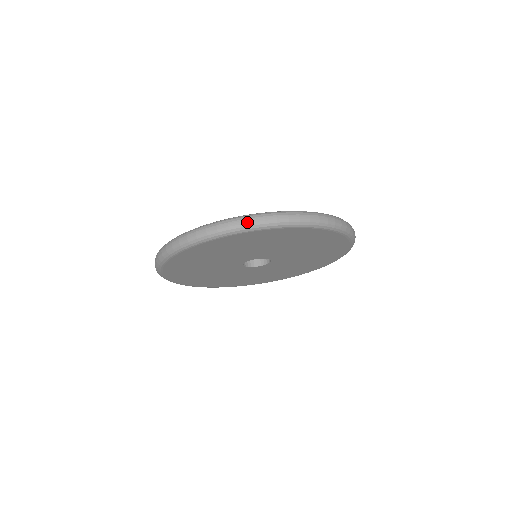
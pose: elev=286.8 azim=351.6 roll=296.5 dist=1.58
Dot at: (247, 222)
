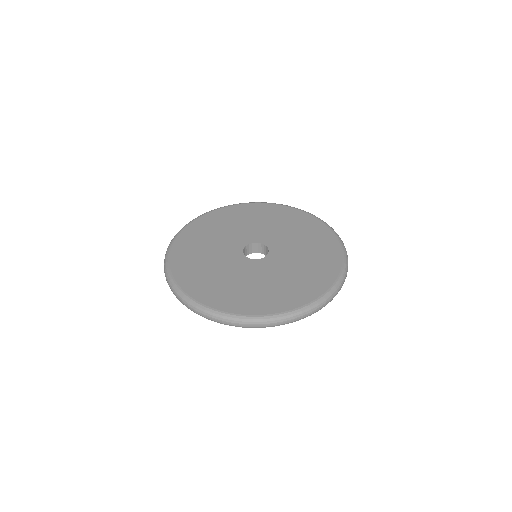
Dot at: (208, 318)
